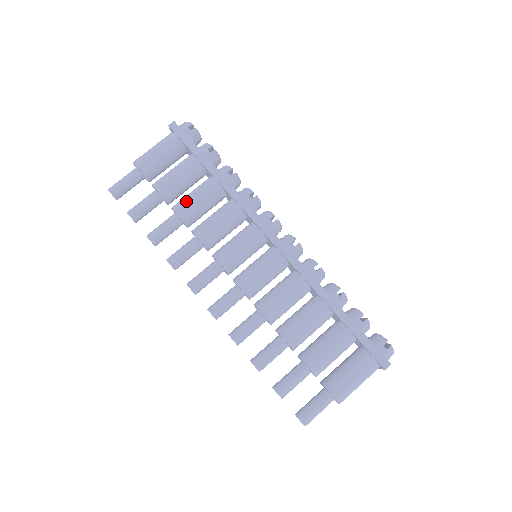
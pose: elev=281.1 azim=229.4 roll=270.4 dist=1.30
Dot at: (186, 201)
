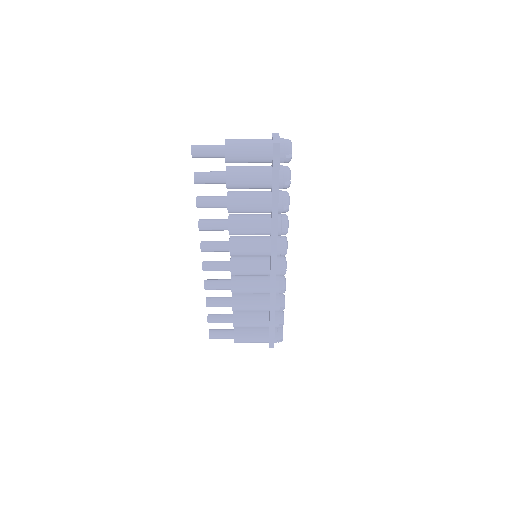
Dot at: (240, 203)
